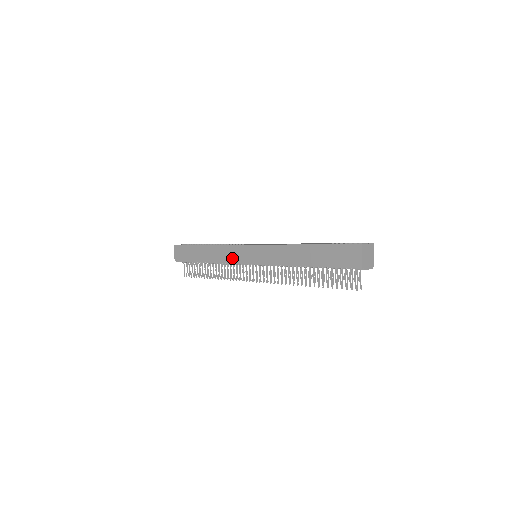
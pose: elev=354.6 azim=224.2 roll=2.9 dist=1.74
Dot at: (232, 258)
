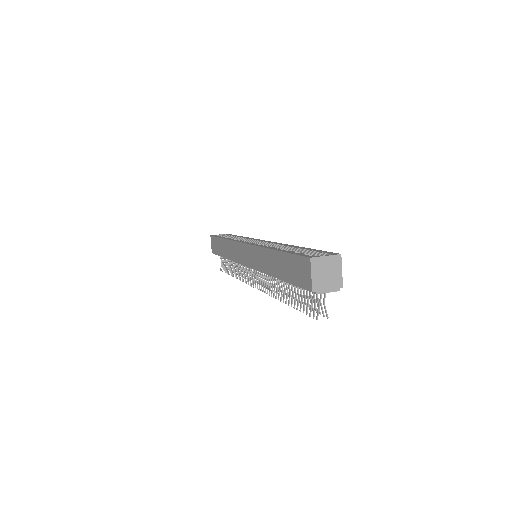
Dot at: (236, 257)
